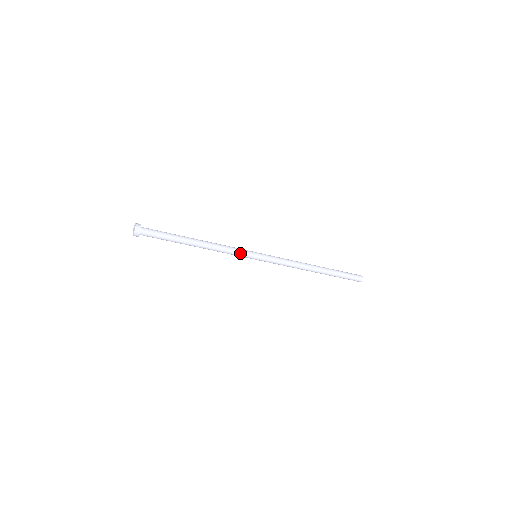
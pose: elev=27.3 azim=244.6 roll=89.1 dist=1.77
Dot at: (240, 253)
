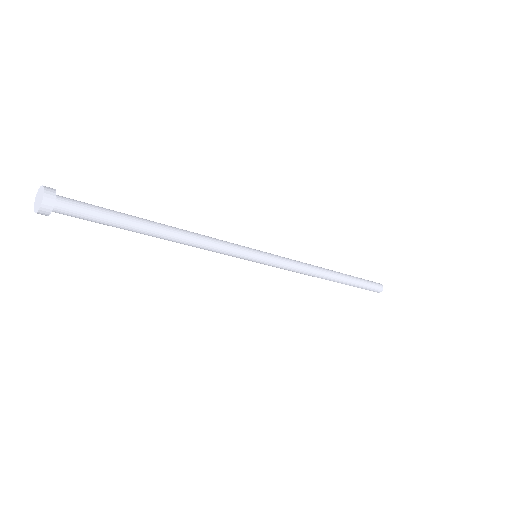
Dot at: (235, 248)
